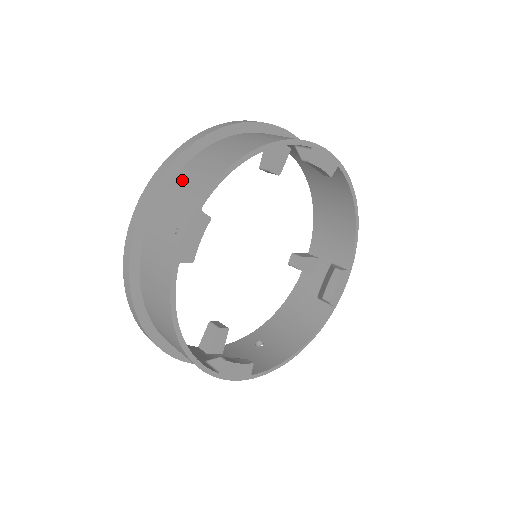
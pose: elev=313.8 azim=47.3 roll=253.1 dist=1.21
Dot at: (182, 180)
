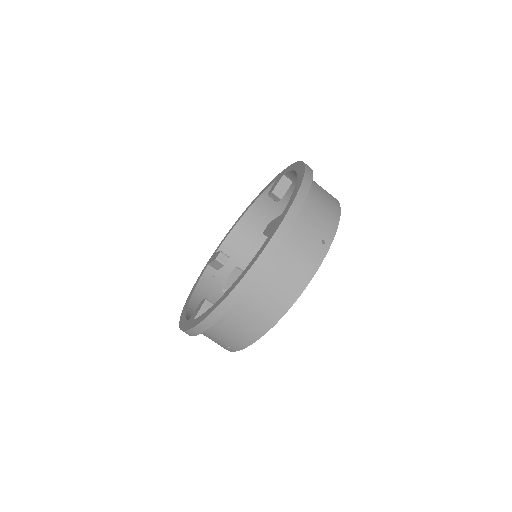
Dot at: (314, 202)
